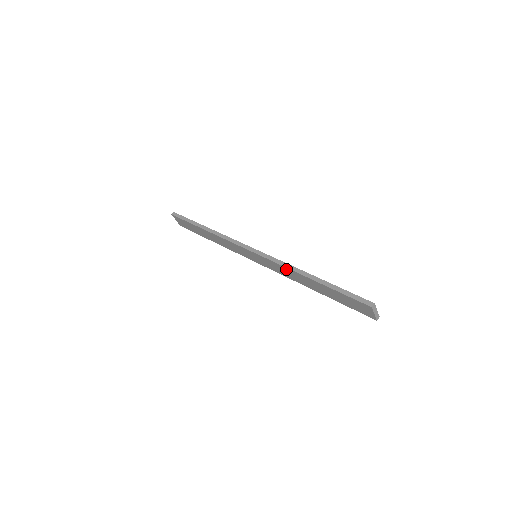
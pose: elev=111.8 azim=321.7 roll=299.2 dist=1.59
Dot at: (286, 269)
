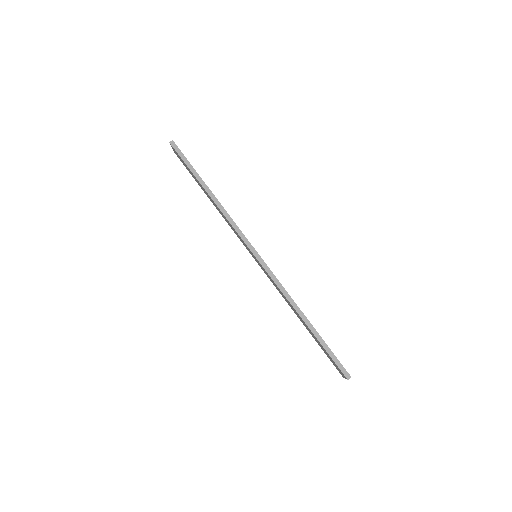
Dot at: (284, 296)
